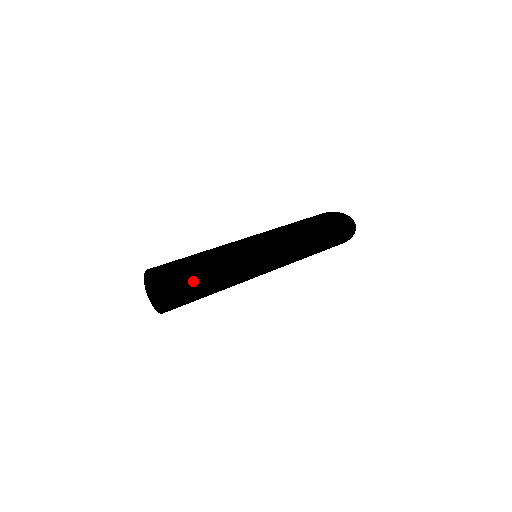
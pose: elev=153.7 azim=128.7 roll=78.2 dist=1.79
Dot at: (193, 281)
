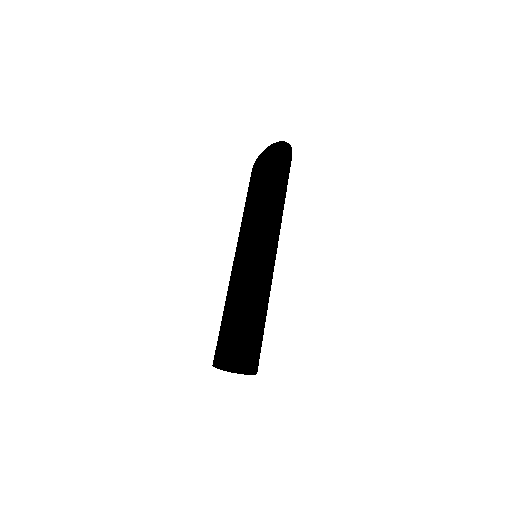
Dot at: (253, 336)
